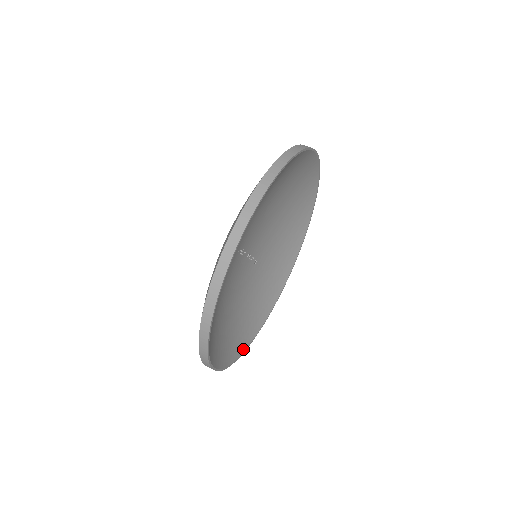
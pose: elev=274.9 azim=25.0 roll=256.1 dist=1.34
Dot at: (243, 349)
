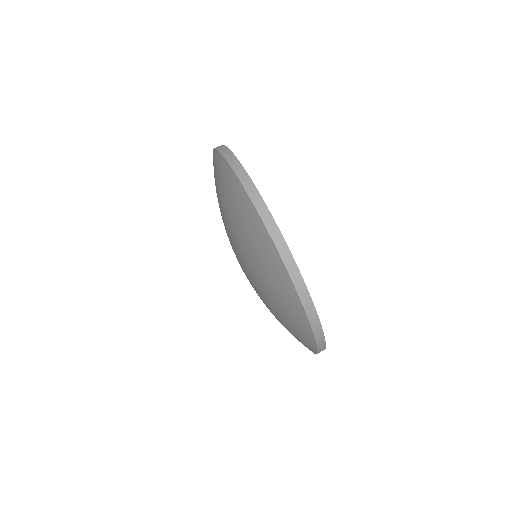
Dot at: occluded
